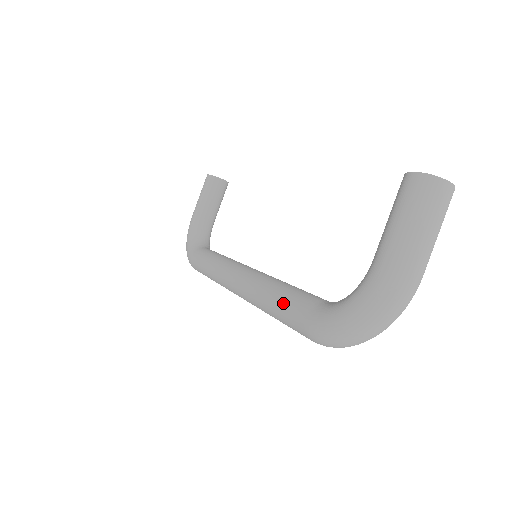
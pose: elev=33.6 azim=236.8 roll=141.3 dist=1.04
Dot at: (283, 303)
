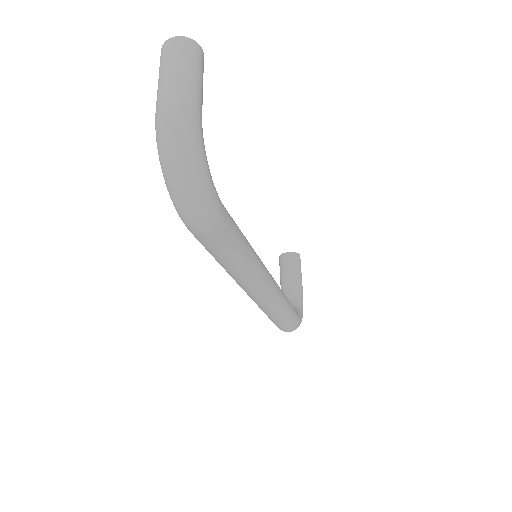
Dot at: occluded
